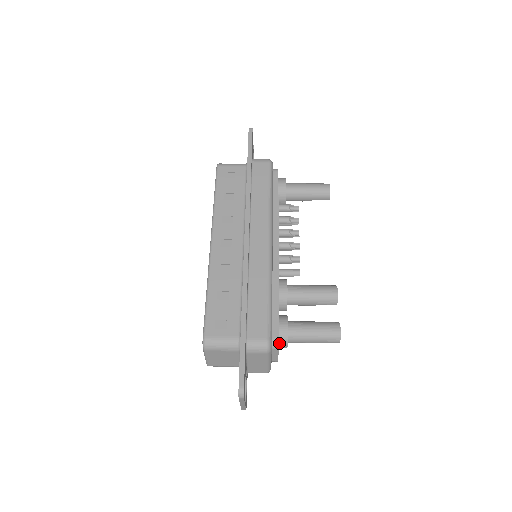
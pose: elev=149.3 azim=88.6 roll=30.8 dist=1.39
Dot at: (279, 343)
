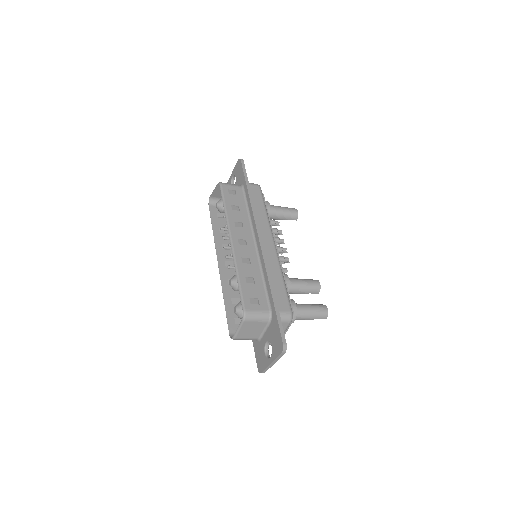
Dot at: occluded
